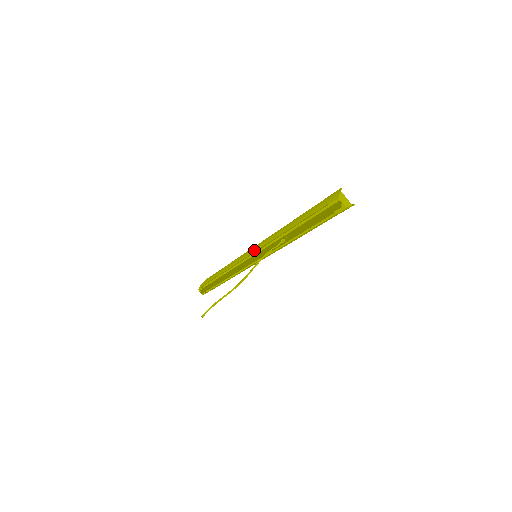
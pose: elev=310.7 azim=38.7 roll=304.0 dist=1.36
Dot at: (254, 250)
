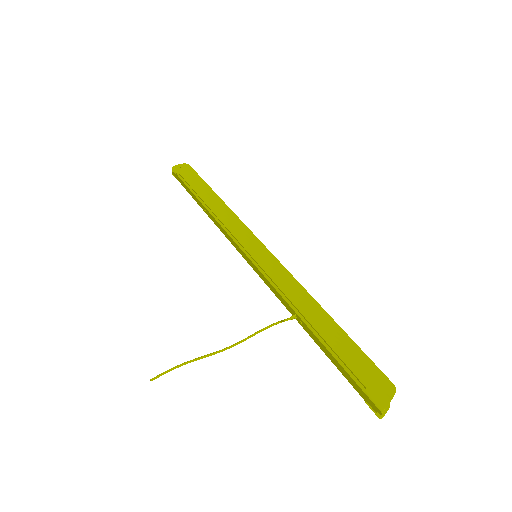
Dot at: (259, 259)
